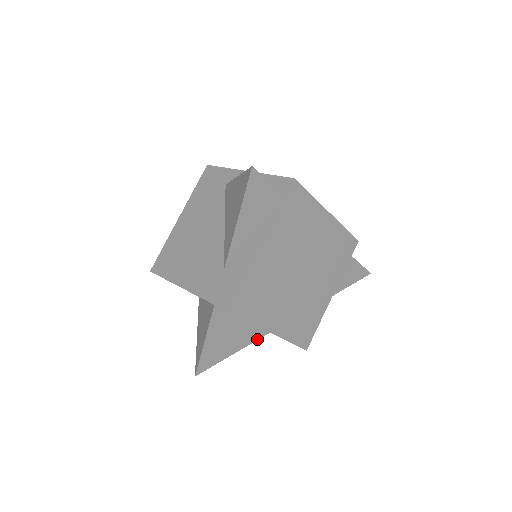
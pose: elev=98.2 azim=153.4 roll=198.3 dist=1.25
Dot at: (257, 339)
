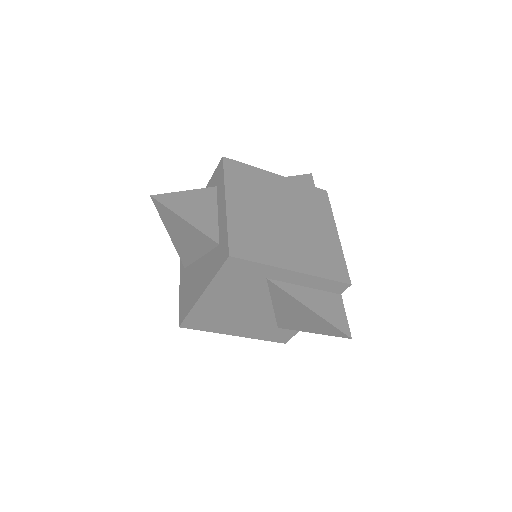
Dot at: occluded
